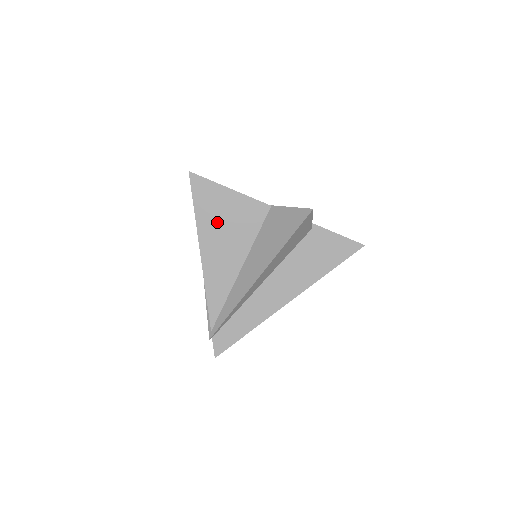
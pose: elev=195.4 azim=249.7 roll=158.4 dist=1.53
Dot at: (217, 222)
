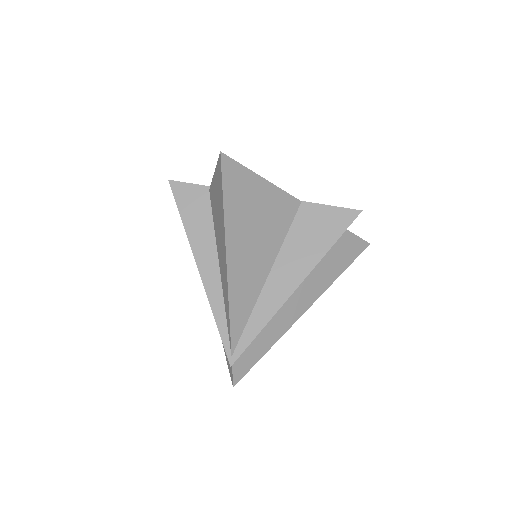
Dot at: (247, 221)
